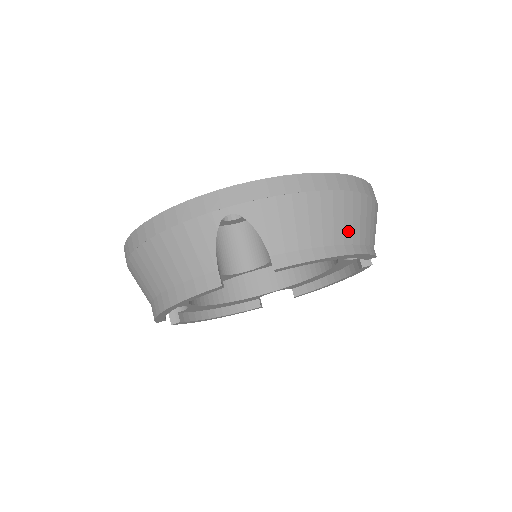
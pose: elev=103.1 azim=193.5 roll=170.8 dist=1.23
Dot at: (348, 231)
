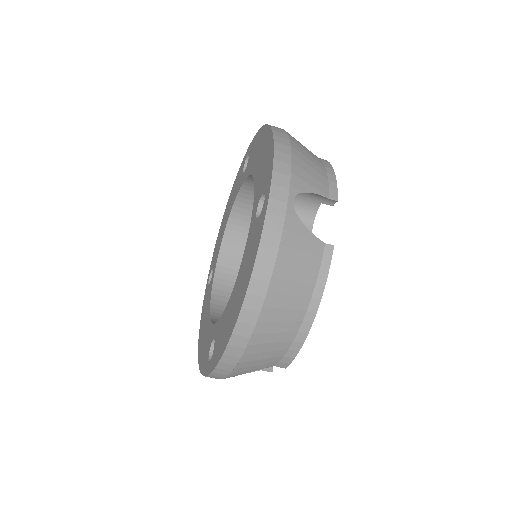
Dot at: (294, 315)
